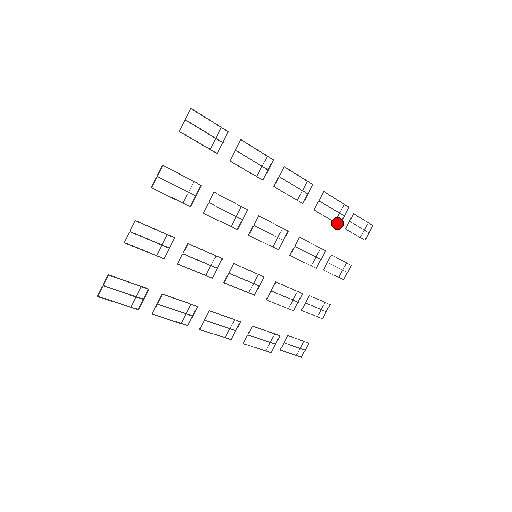
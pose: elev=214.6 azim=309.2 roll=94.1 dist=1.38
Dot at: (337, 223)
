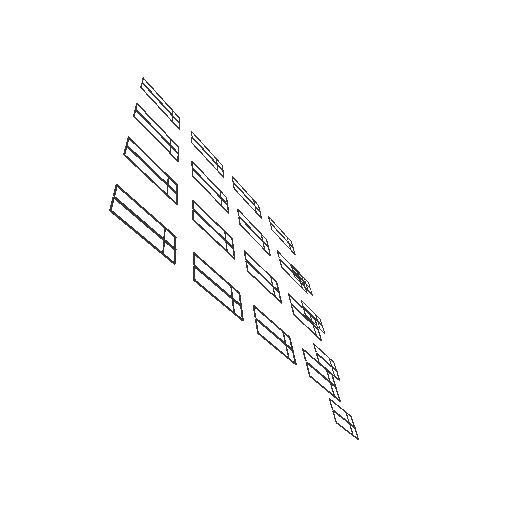
Dot at: (293, 252)
